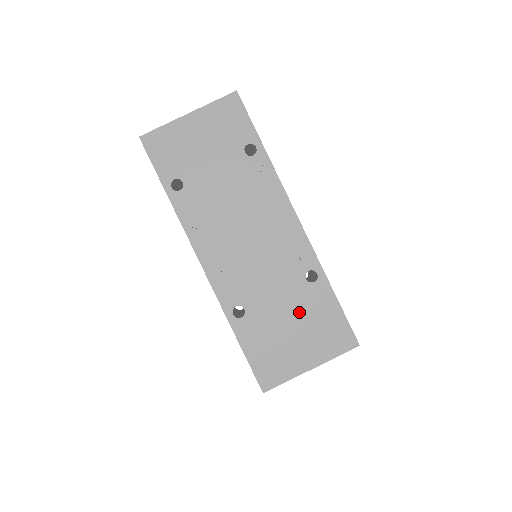
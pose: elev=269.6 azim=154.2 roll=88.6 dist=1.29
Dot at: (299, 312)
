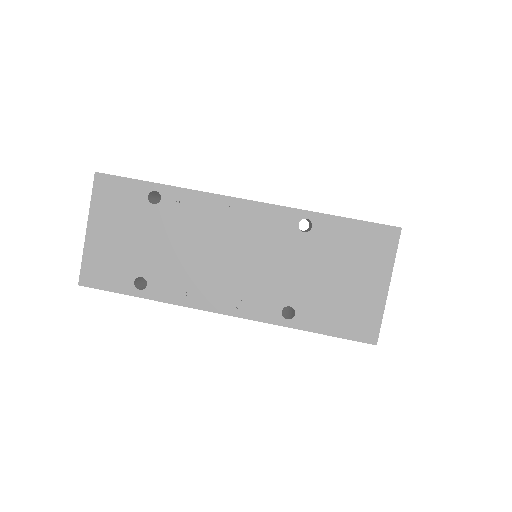
Dot at: (329, 260)
